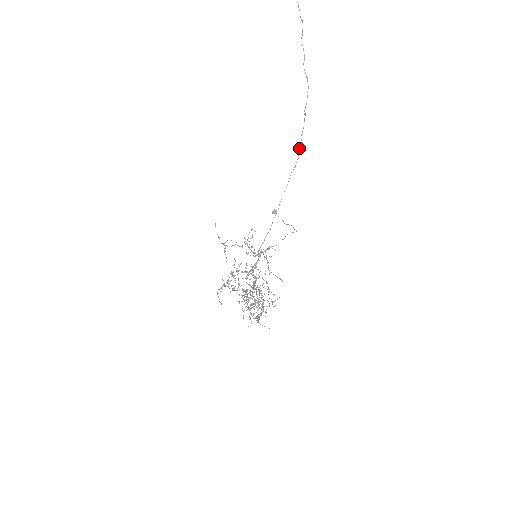
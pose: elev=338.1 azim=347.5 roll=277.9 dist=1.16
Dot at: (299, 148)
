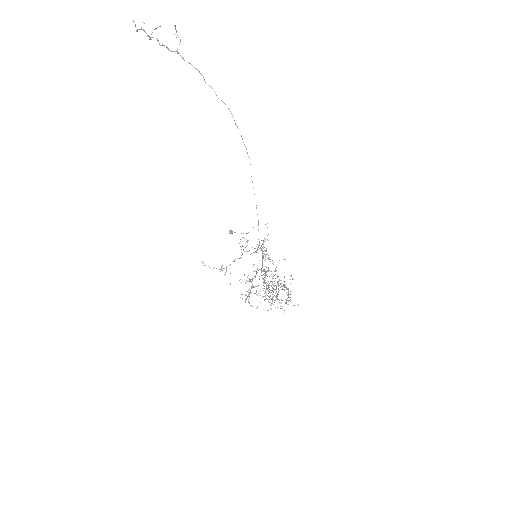
Dot at: (247, 152)
